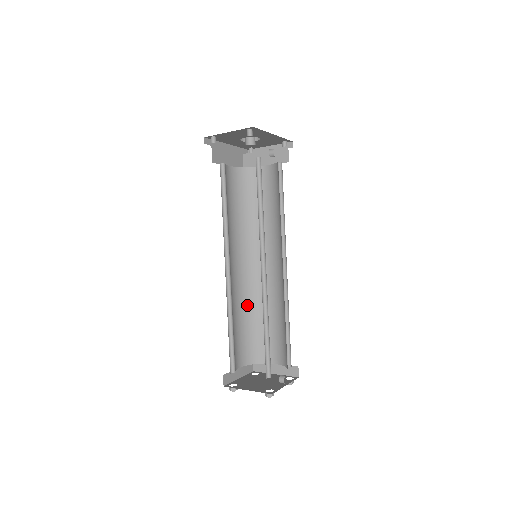
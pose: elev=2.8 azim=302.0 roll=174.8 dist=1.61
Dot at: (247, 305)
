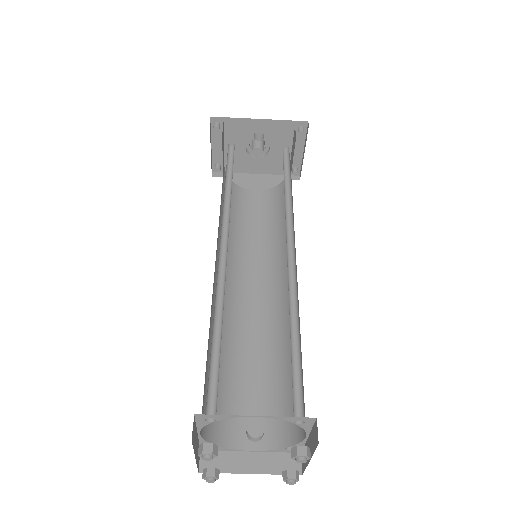
Dot at: (275, 343)
